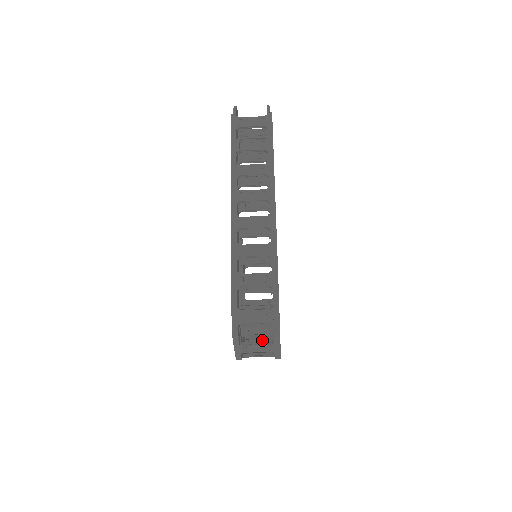
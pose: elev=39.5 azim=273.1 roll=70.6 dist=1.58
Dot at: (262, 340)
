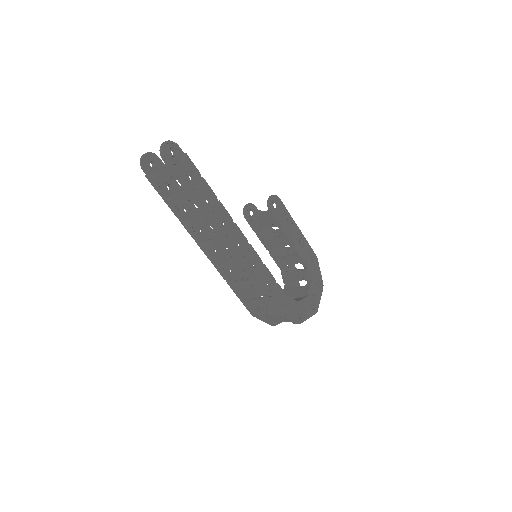
Dot at: occluded
